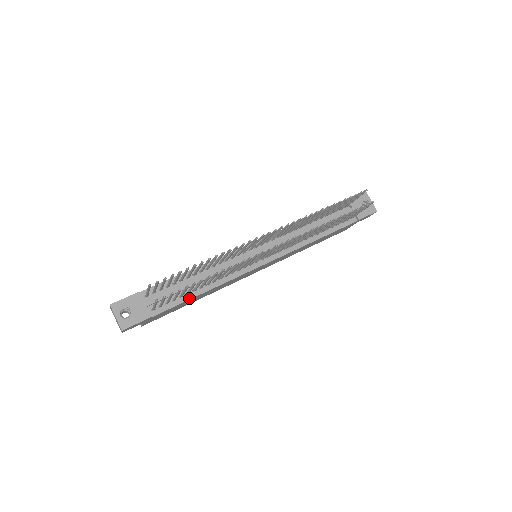
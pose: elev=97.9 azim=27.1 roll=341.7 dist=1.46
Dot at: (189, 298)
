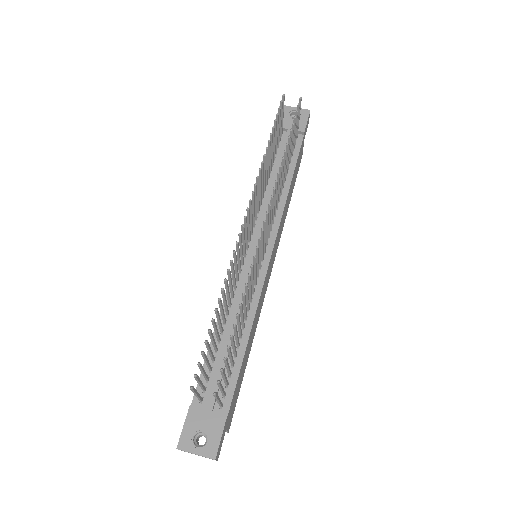
Dot at: (241, 358)
